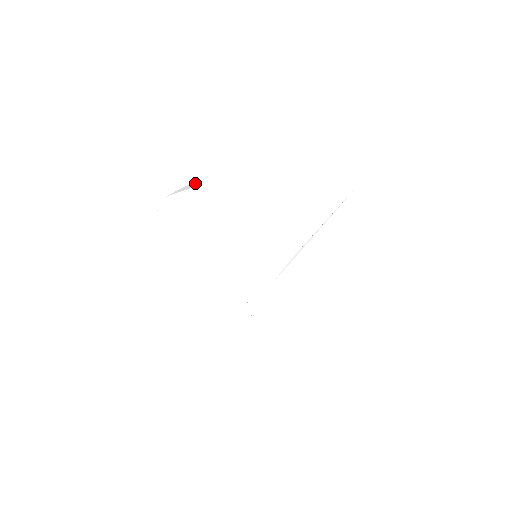
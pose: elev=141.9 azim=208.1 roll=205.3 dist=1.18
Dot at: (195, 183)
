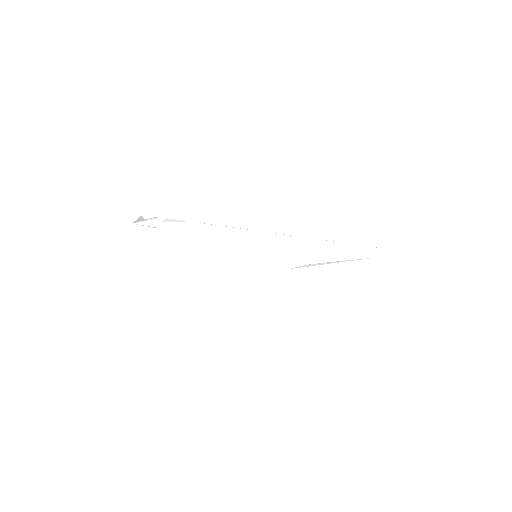
Dot at: (162, 221)
